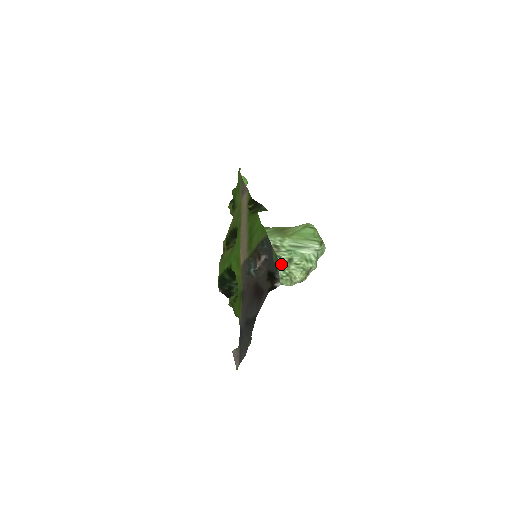
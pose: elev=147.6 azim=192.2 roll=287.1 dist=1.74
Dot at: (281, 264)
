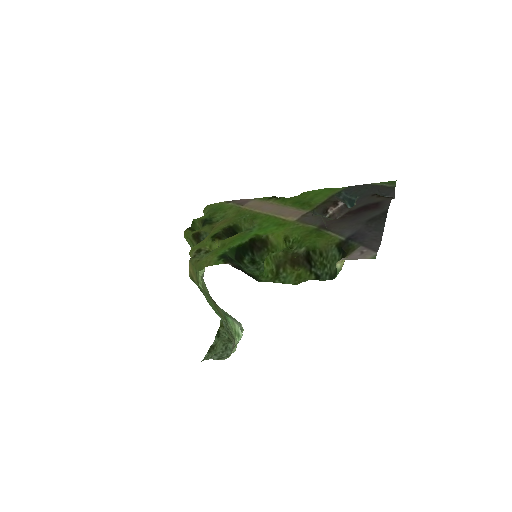
Dot at: (223, 317)
